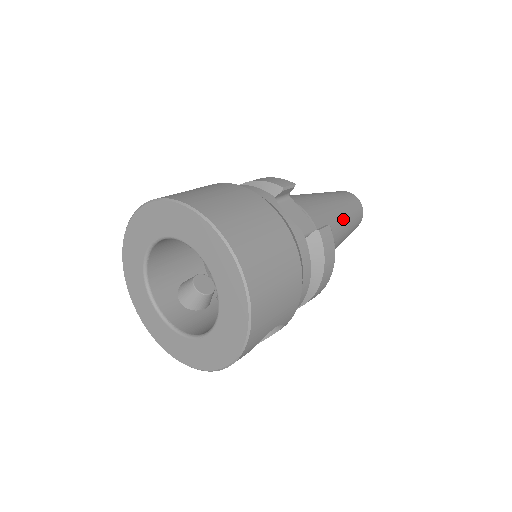
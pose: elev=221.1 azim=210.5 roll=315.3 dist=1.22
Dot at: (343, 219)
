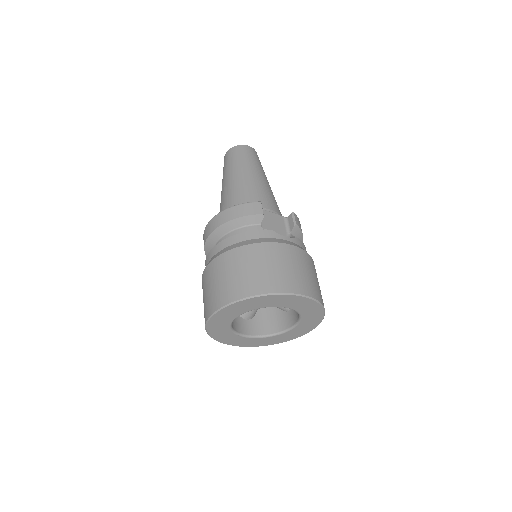
Dot at: (267, 181)
